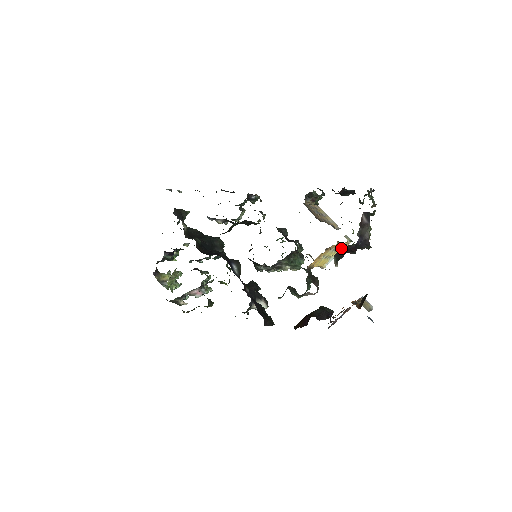
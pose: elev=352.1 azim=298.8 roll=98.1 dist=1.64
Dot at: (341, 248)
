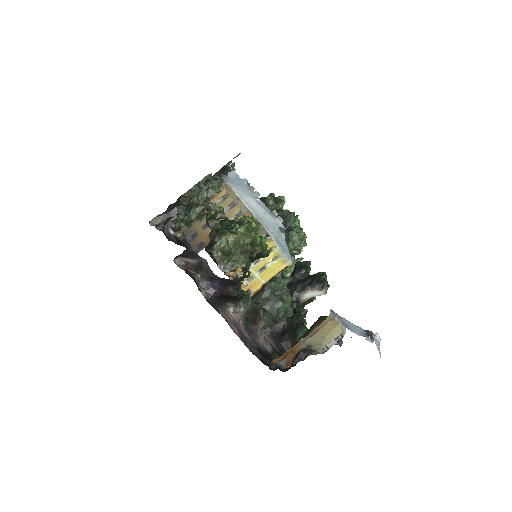
Dot at: (270, 246)
